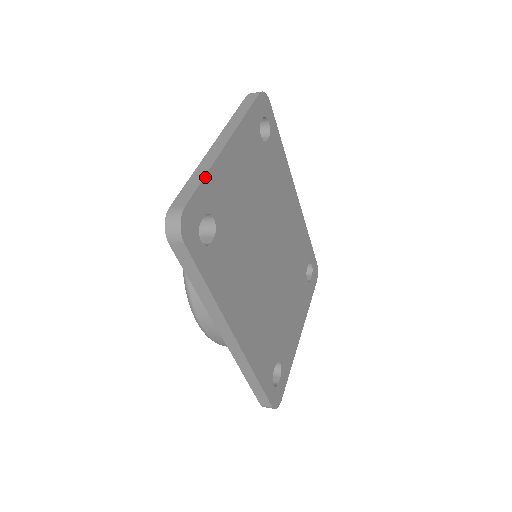
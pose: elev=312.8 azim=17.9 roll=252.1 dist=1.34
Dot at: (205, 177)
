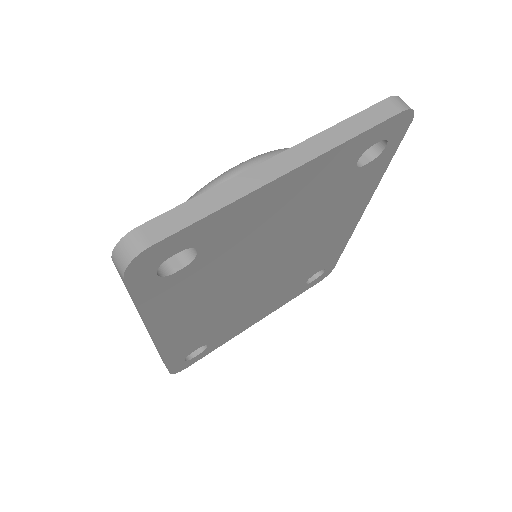
Dot at: (214, 213)
